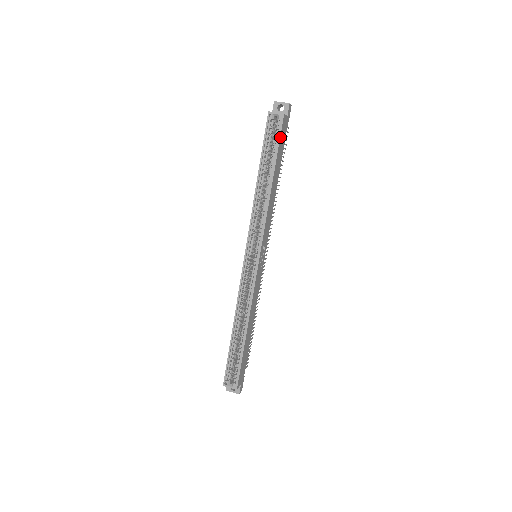
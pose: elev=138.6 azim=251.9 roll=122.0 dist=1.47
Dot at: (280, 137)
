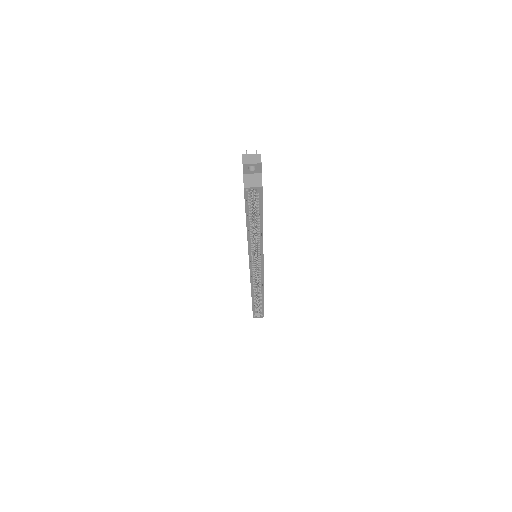
Dot at: (262, 201)
